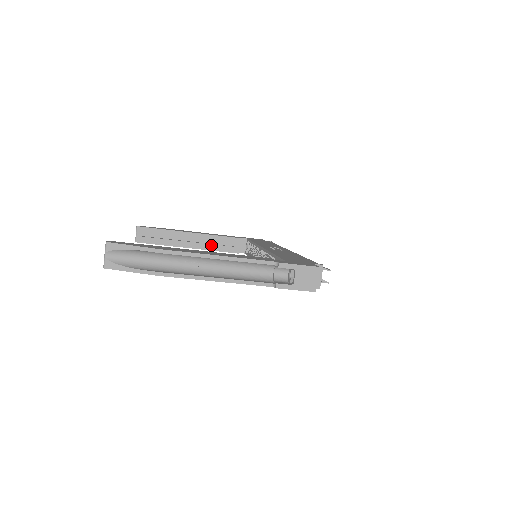
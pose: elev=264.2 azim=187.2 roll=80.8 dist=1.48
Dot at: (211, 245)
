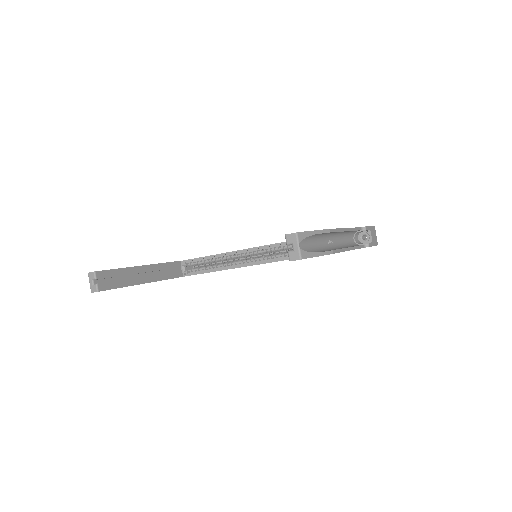
Dot at: (162, 274)
